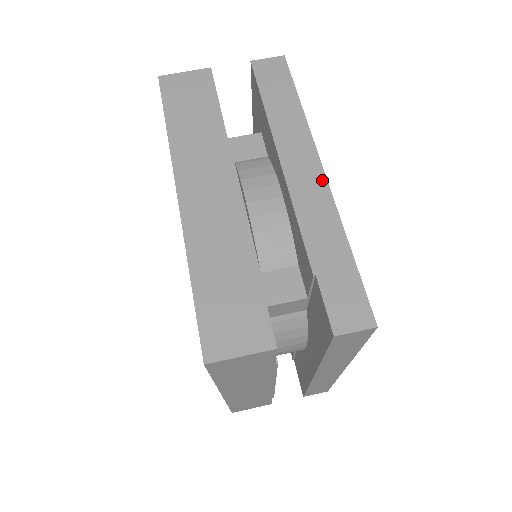
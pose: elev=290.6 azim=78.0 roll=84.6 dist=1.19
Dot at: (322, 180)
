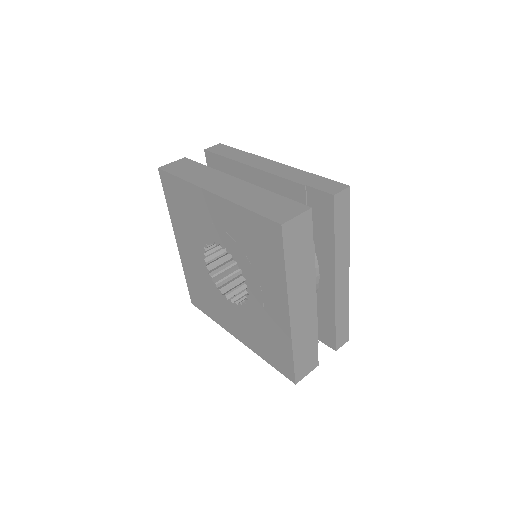
Dot at: (279, 164)
